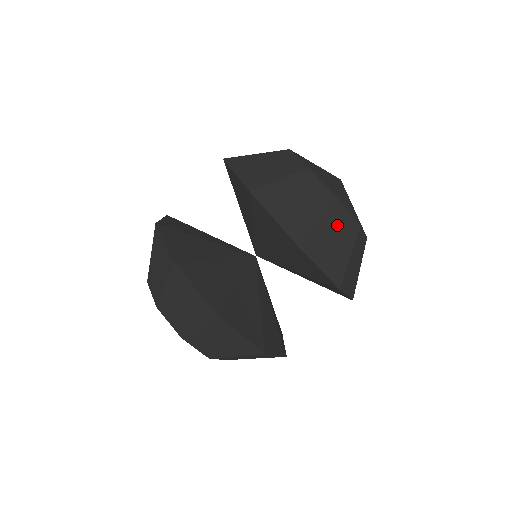
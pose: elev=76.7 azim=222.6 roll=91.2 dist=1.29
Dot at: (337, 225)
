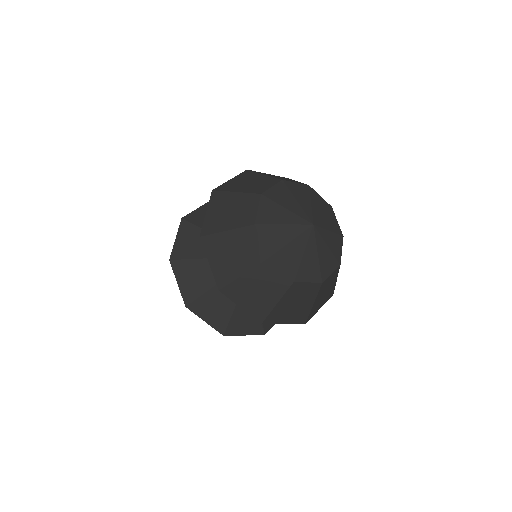
Dot at: (296, 295)
